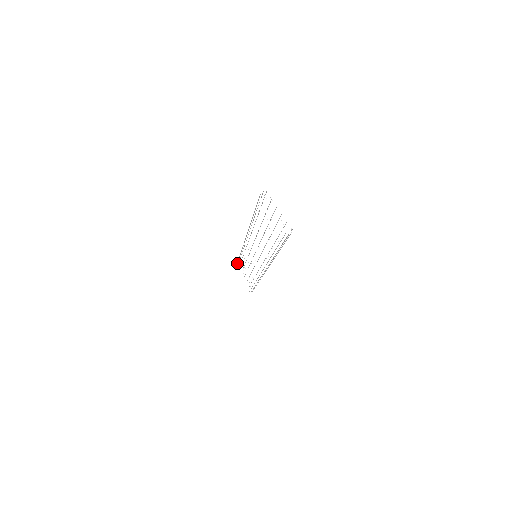
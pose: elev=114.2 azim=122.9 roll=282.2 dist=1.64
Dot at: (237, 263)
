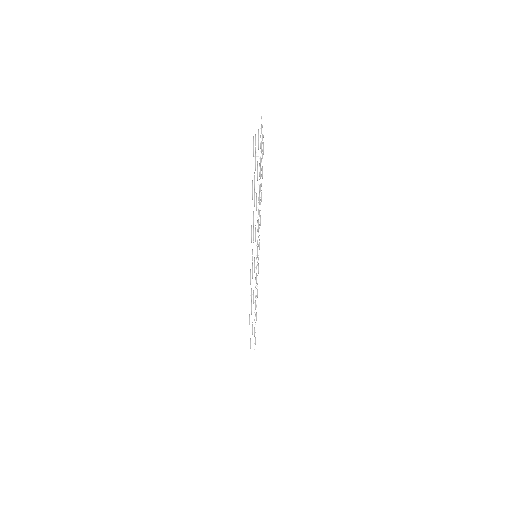
Dot at: occluded
